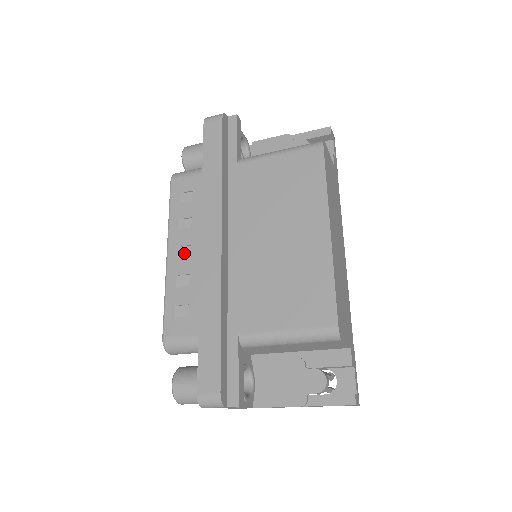
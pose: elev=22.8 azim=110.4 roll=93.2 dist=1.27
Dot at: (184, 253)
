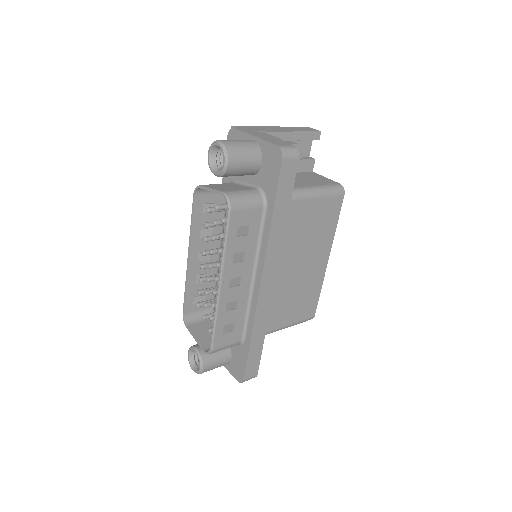
Dot at: (234, 283)
